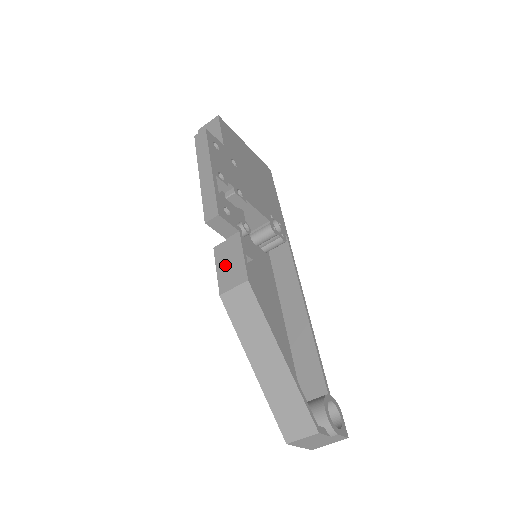
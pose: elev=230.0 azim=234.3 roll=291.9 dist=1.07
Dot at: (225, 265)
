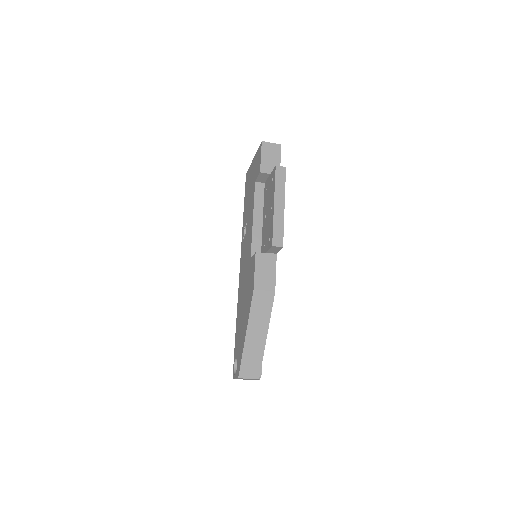
Dot at: (262, 271)
